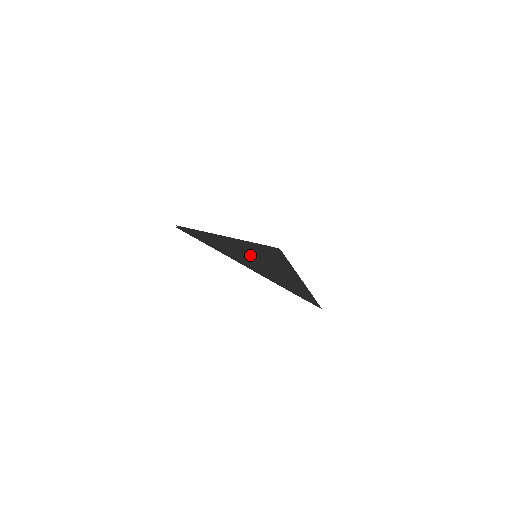
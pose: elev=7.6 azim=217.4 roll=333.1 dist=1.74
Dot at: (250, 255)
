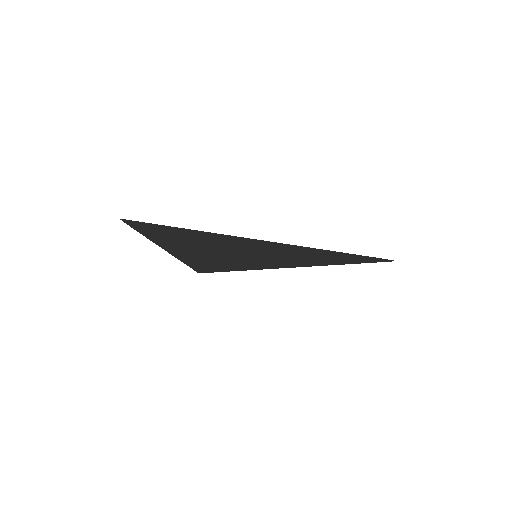
Dot at: occluded
